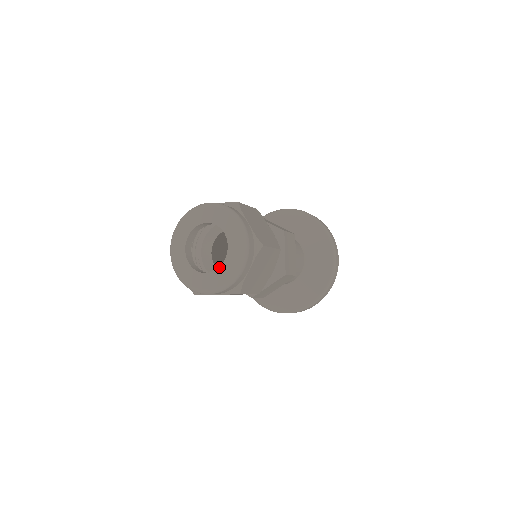
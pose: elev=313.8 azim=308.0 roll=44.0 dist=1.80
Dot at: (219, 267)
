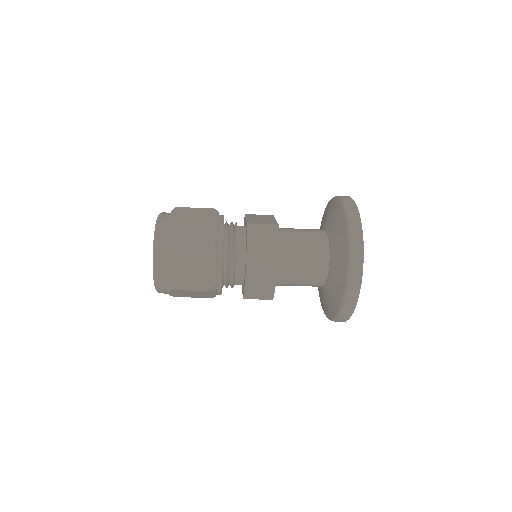
Dot at: occluded
